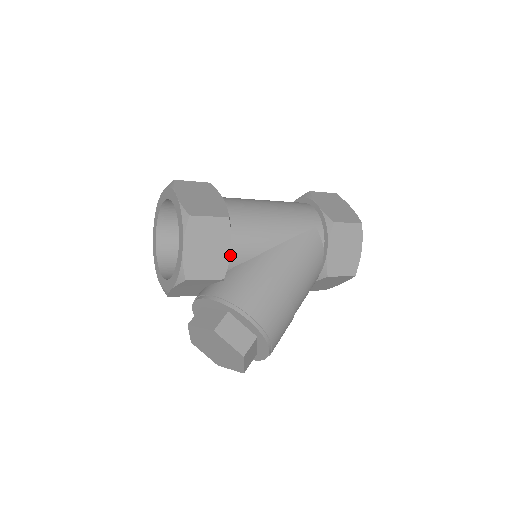
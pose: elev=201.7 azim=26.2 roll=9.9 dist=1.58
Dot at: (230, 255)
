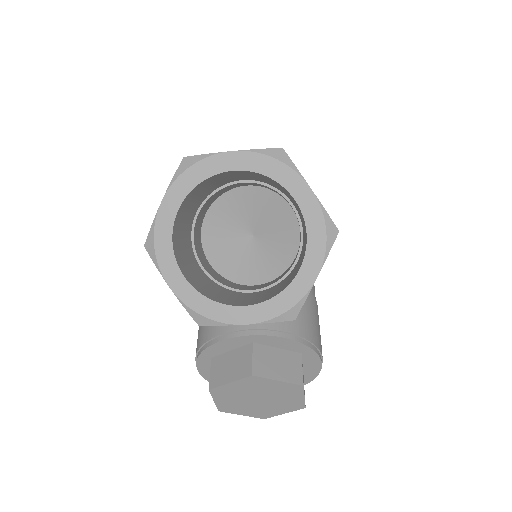
Dot at: occluded
